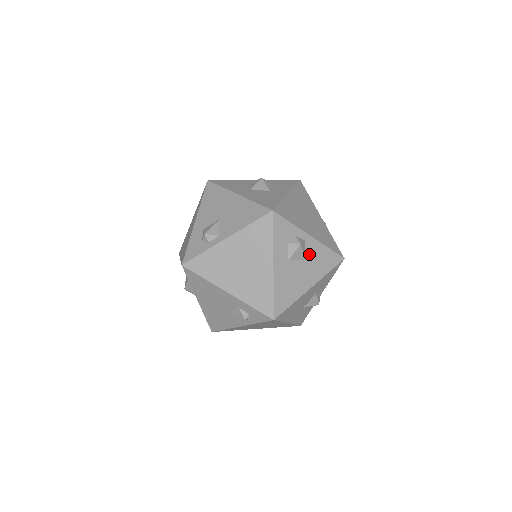
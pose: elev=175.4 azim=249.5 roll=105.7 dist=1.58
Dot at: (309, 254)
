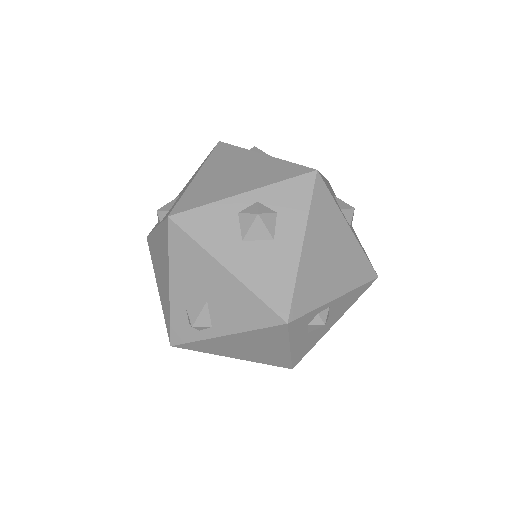
Dot at: (334, 309)
